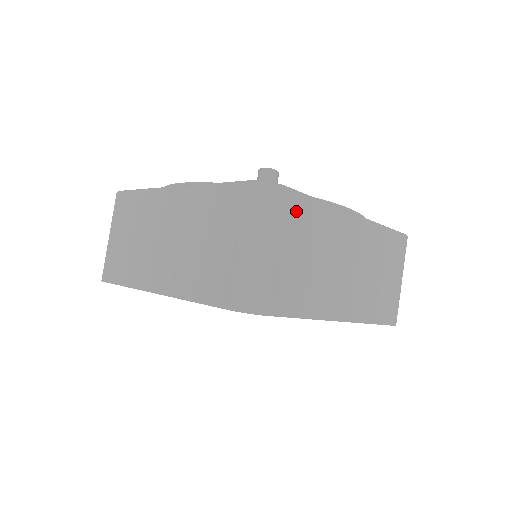
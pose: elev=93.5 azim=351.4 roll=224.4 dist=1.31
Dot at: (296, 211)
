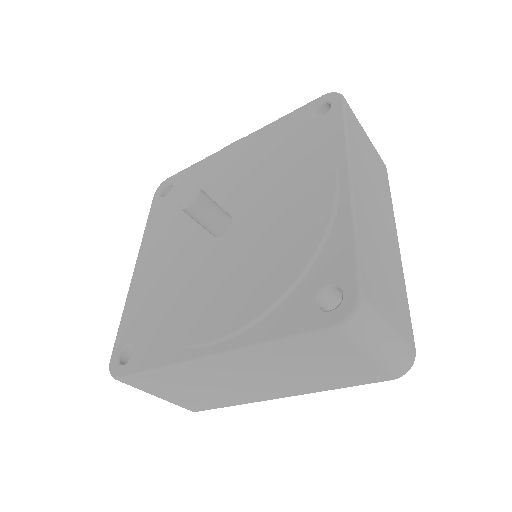
Dot at: (369, 282)
